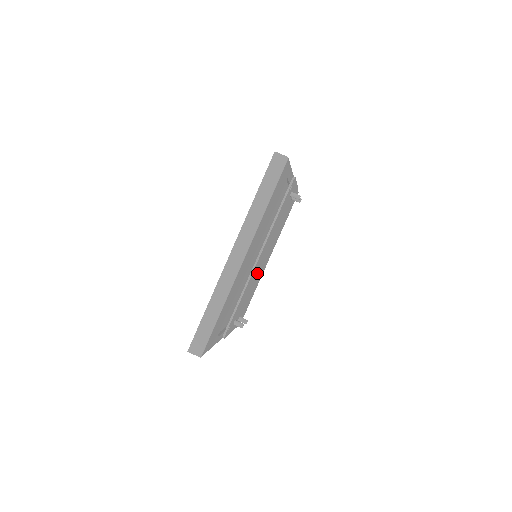
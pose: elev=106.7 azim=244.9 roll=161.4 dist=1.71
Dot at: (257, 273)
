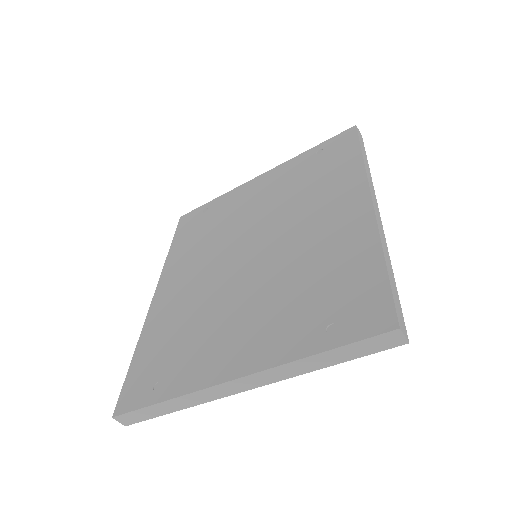
Dot at: occluded
